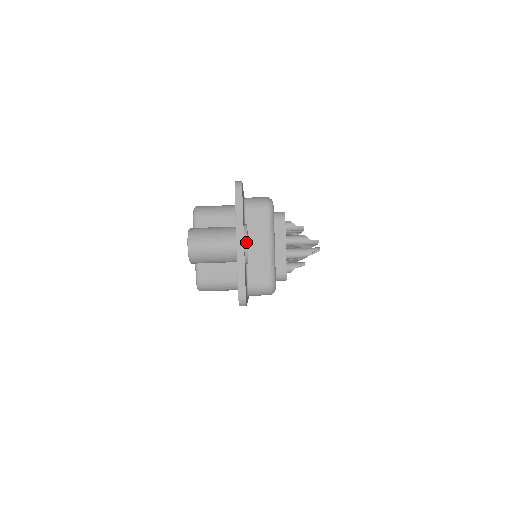
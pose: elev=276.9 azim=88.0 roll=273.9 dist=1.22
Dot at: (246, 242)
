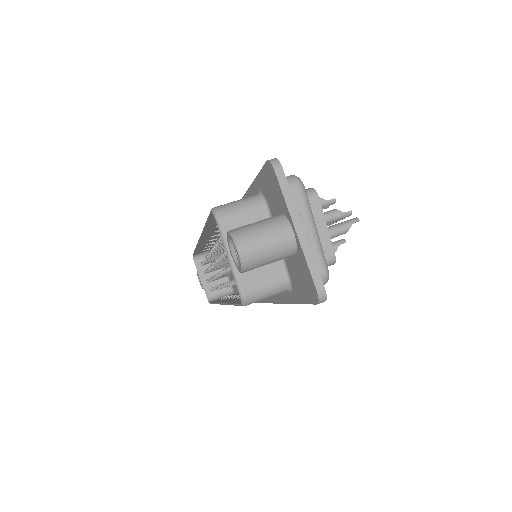
Dot at: (304, 227)
